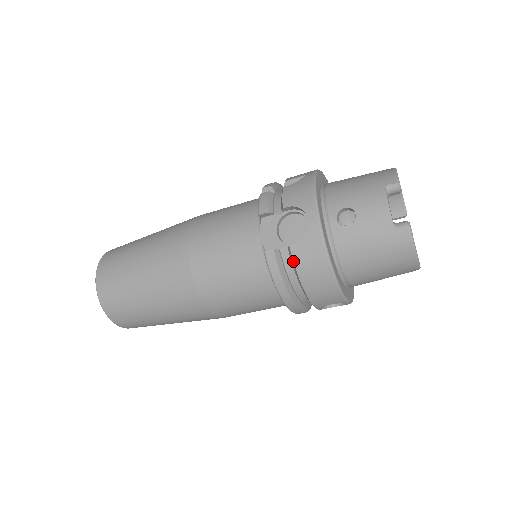
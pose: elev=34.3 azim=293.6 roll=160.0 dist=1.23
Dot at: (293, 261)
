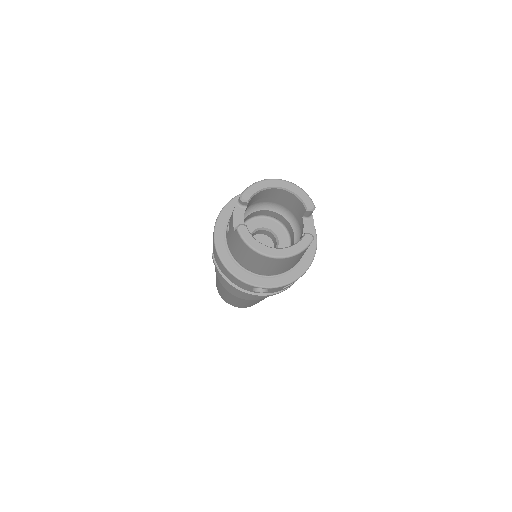
Dot at: (215, 260)
